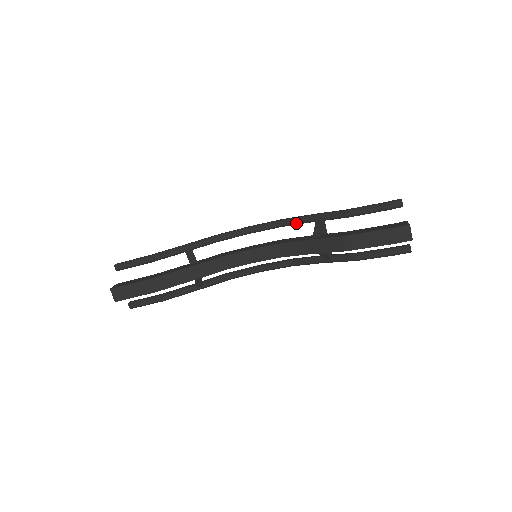
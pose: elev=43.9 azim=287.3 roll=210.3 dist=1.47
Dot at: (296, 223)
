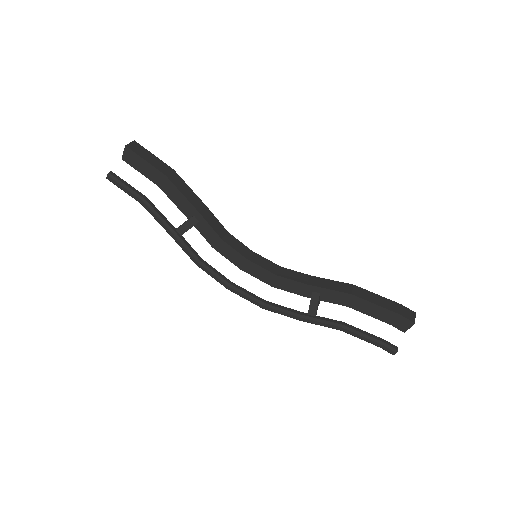
Dot at: occluded
